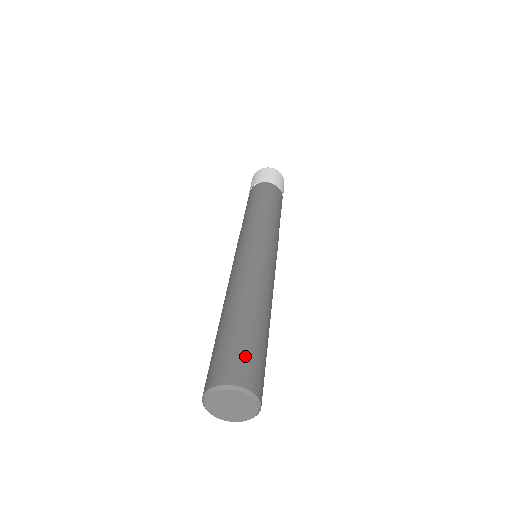
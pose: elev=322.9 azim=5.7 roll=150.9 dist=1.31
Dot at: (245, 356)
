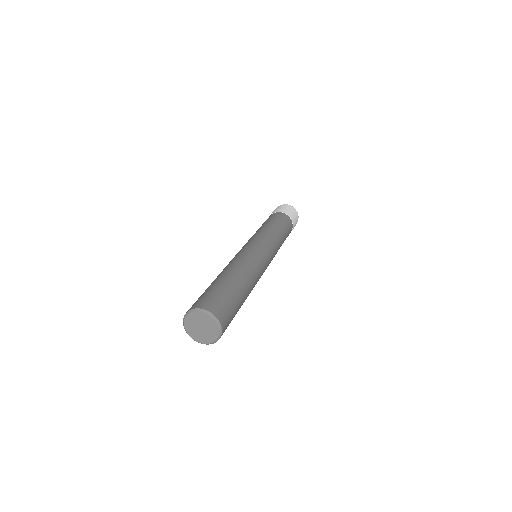
Dot at: (210, 295)
